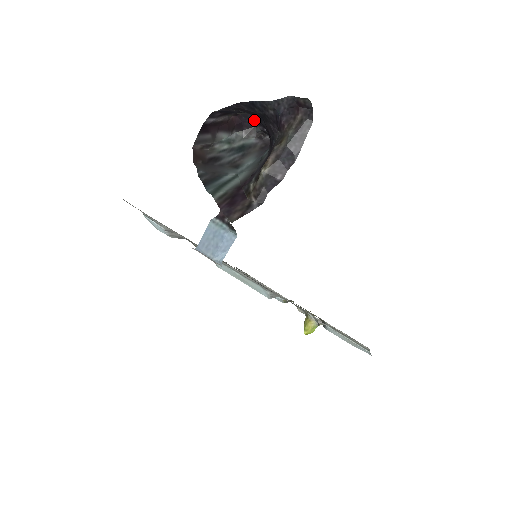
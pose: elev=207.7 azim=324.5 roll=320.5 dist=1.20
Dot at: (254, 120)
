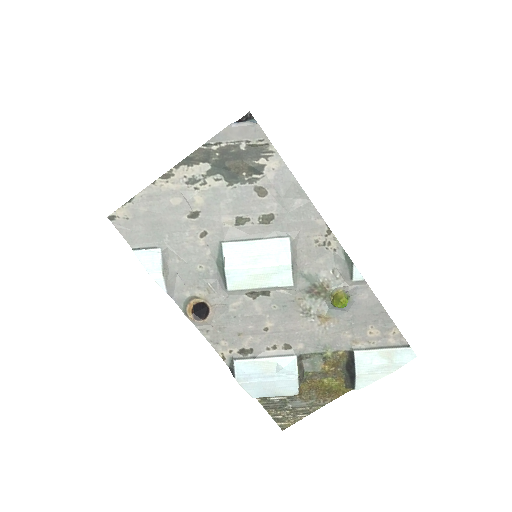
Dot at: occluded
